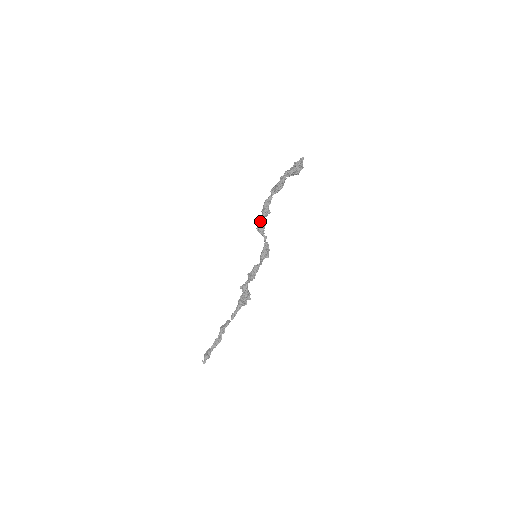
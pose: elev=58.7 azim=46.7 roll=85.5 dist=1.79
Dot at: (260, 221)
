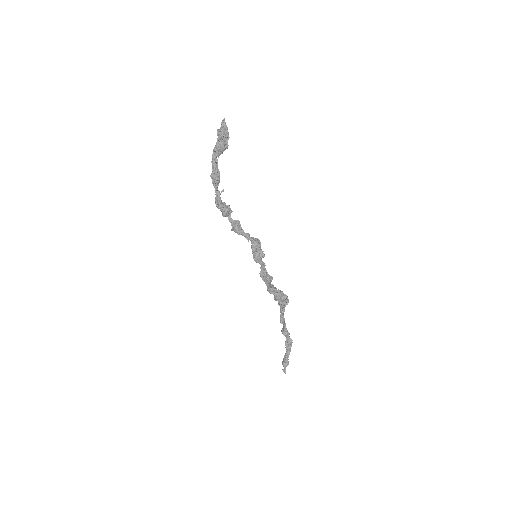
Dot at: (230, 220)
